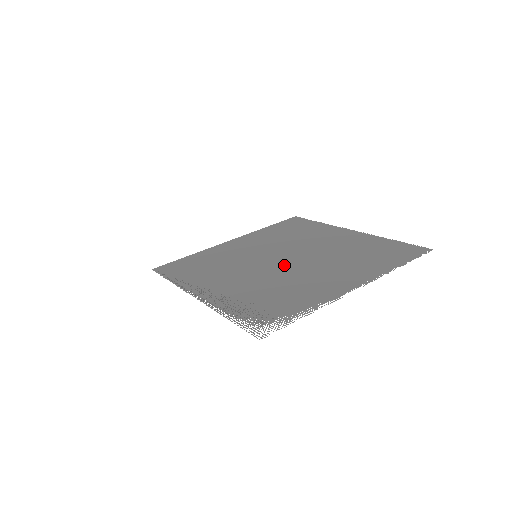
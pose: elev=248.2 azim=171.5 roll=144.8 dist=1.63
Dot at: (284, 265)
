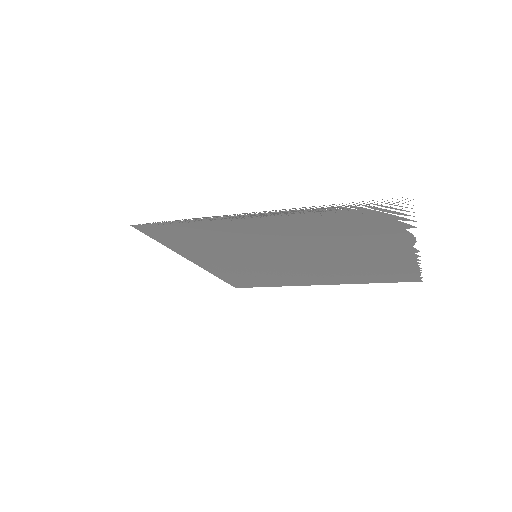
Dot at: (307, 253)
